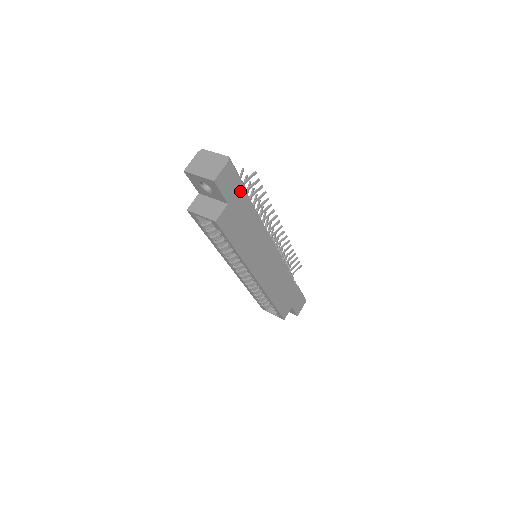
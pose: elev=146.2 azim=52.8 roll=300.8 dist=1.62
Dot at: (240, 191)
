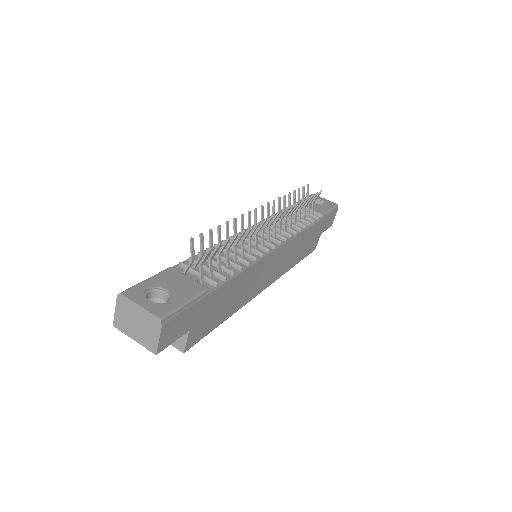
Dot at: (198, 306)
